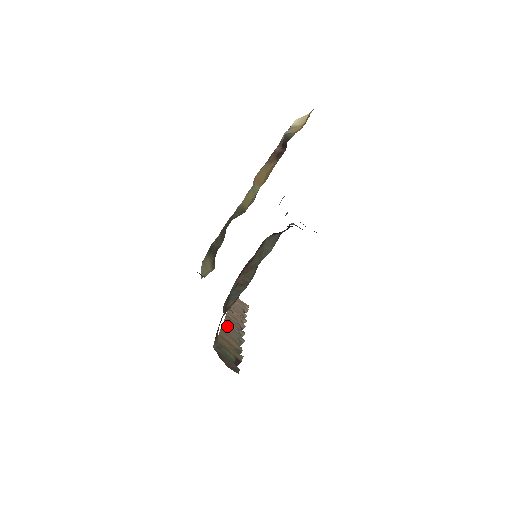
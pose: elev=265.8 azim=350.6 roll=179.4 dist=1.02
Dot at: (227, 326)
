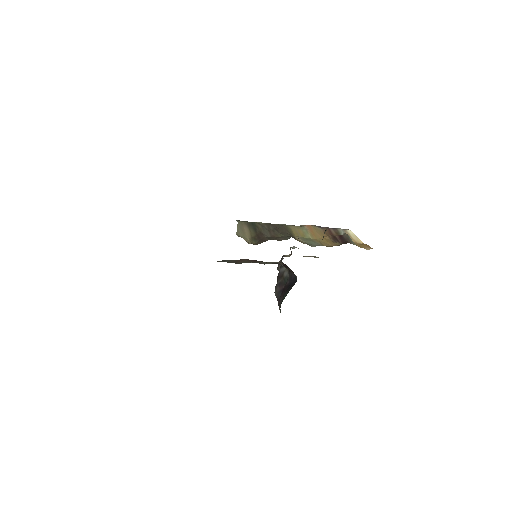
Dot at: occluded
